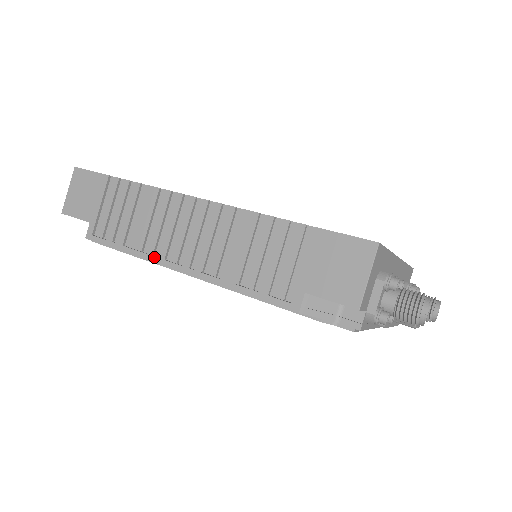
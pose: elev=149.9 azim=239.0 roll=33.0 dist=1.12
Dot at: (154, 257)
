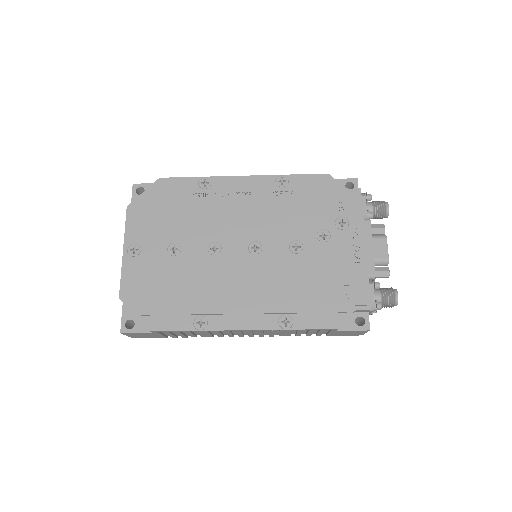
Dot at: (223, 178)
